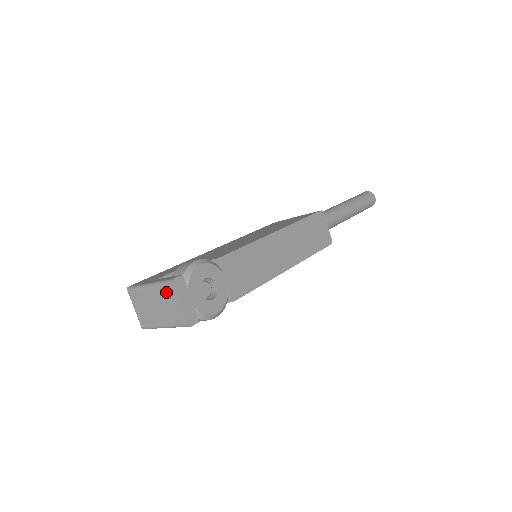
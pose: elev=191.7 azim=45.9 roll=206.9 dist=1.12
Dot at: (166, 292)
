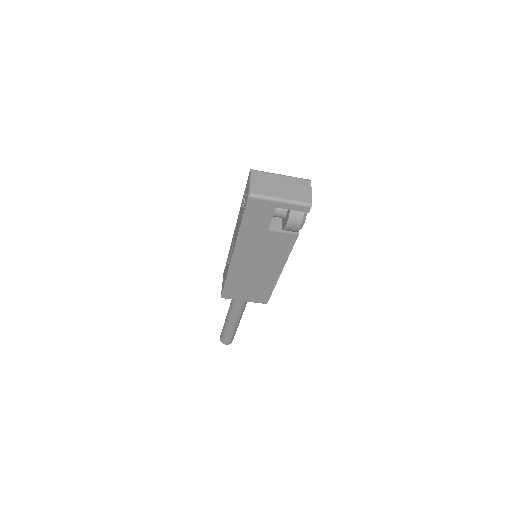
Dot at: (301, 182)
